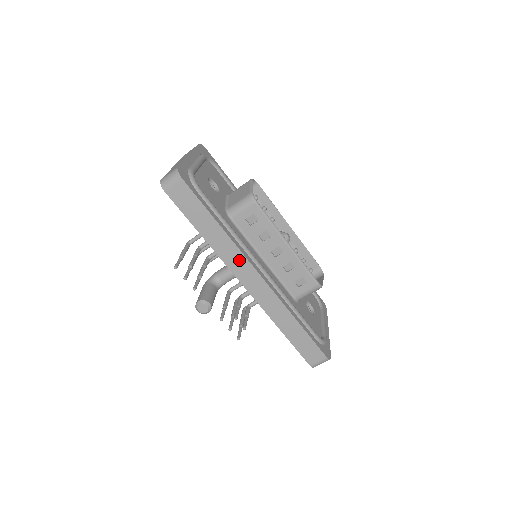
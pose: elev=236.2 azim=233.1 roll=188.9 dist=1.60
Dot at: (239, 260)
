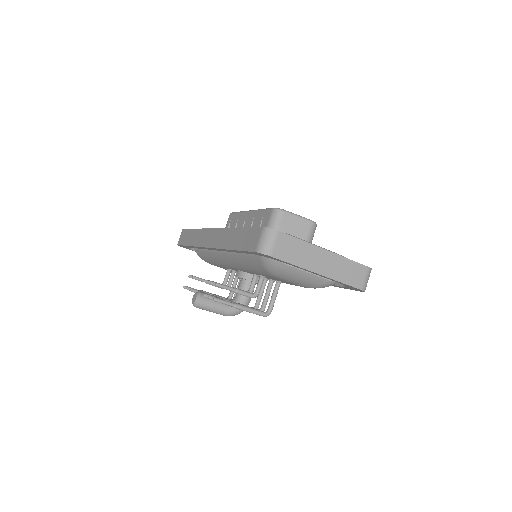
Dot at: (204, 235)
